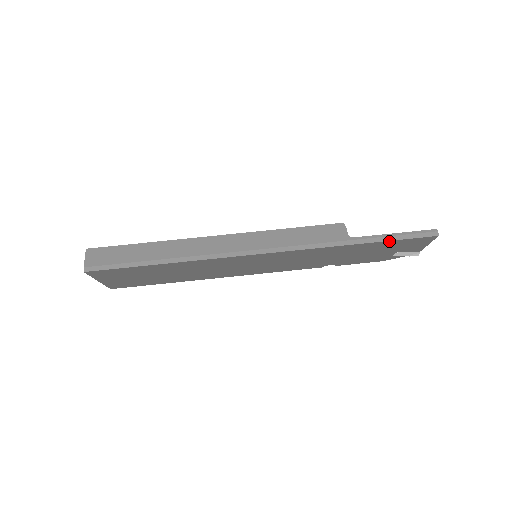
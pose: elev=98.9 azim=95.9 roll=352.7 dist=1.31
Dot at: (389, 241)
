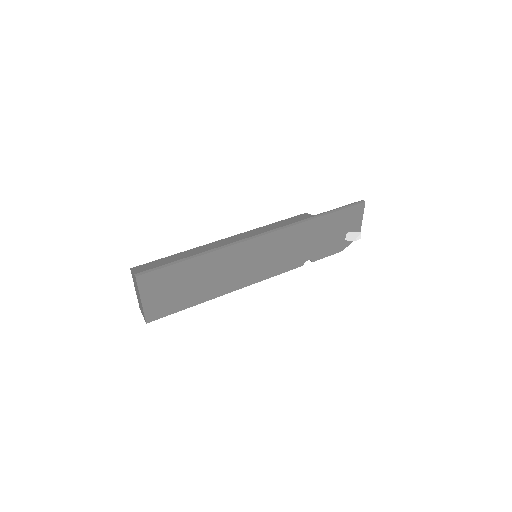
Dot at: (338, 212)
